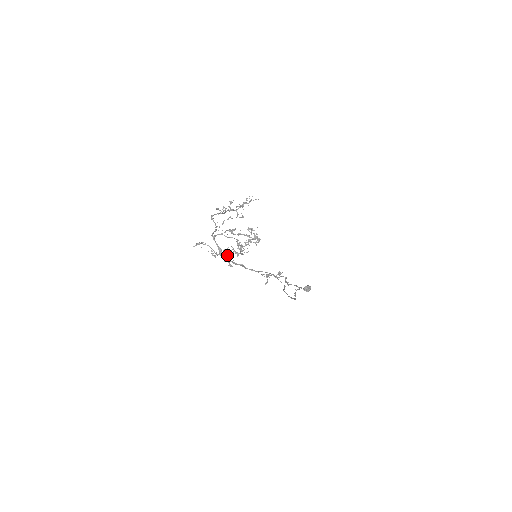
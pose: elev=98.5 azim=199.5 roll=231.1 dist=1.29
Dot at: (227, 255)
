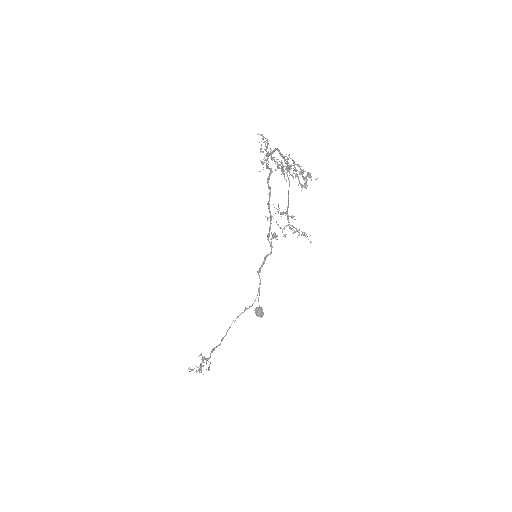
Dot at: (272, 157)
